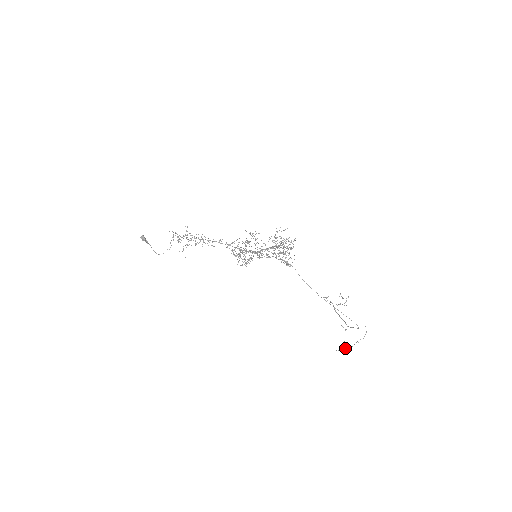
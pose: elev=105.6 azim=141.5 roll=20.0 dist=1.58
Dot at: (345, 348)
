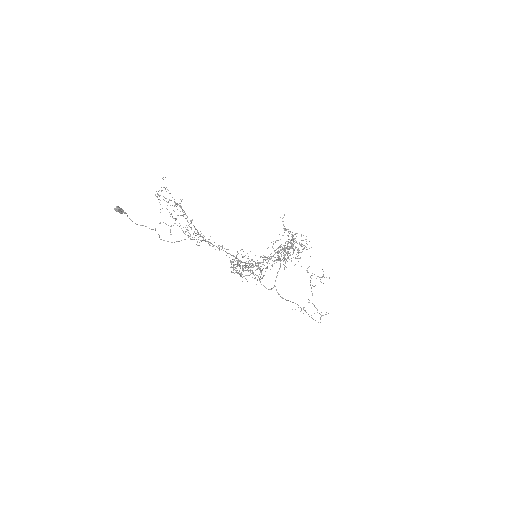
Dot at: occluded
